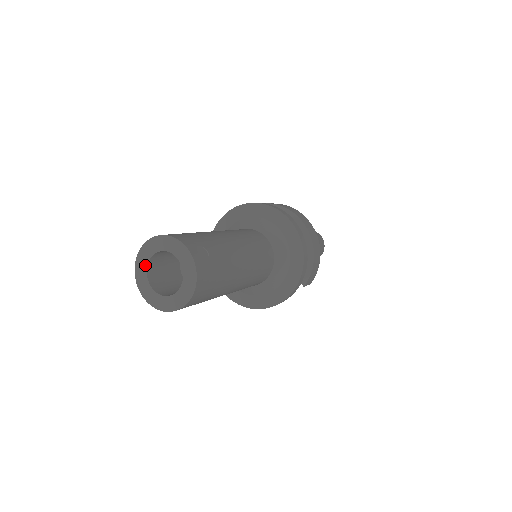
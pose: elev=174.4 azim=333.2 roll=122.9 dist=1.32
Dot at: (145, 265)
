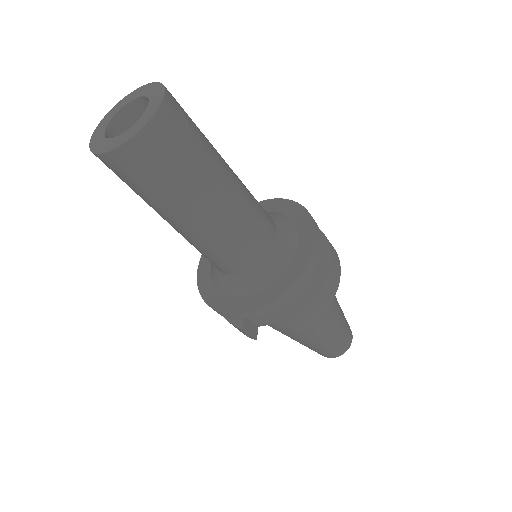
Dot at: (118, 109)
